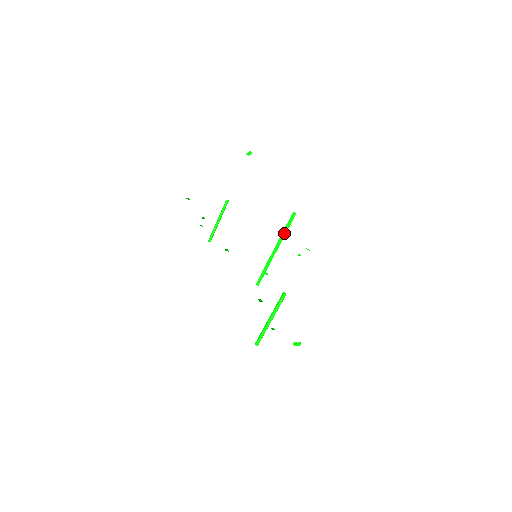
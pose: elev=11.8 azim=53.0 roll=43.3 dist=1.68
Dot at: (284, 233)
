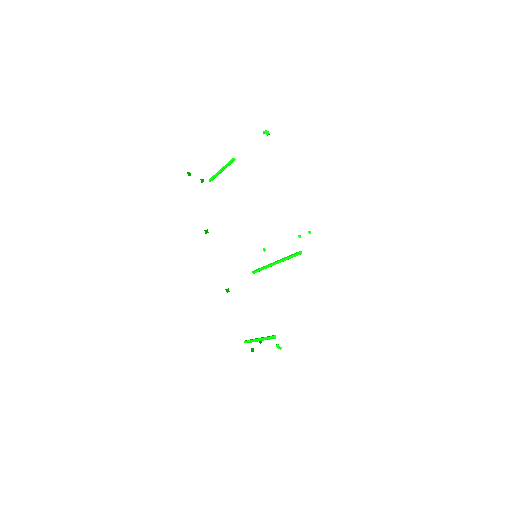
Dot at: occluded
